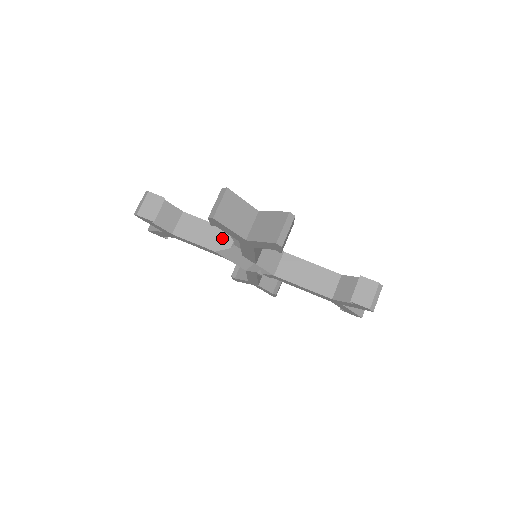
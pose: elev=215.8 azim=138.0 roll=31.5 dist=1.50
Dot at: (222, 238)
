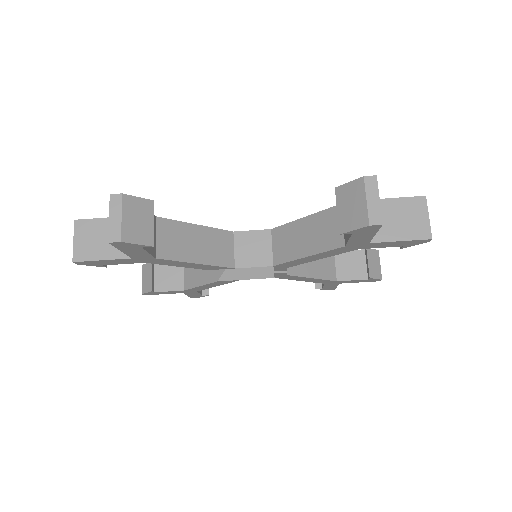
Dot at: occluded
